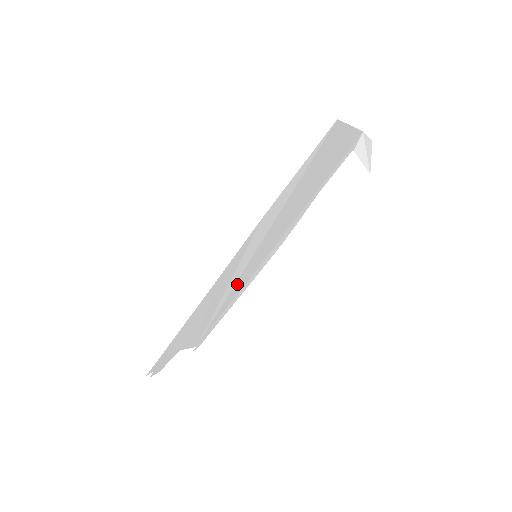
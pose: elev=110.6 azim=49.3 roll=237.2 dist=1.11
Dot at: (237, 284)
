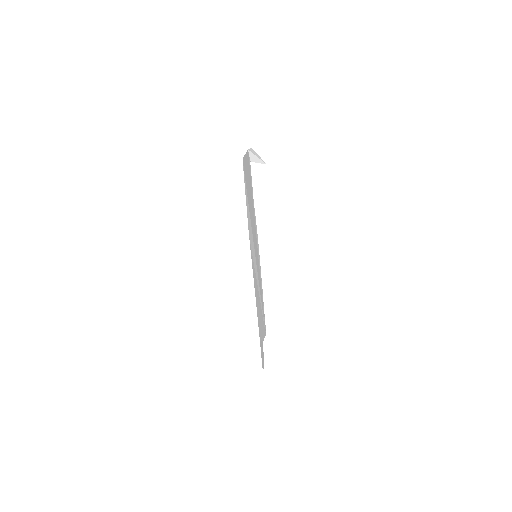
Dot at: occluded
